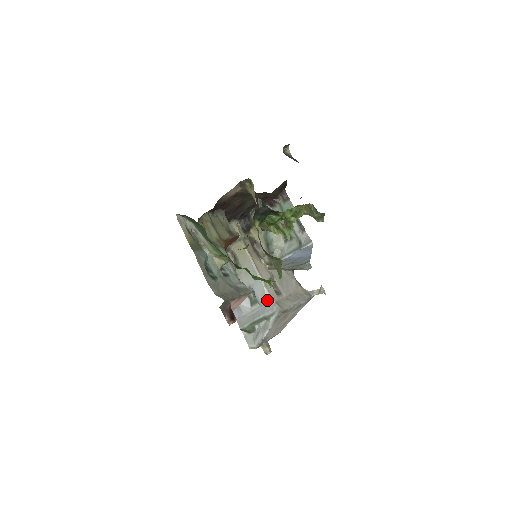
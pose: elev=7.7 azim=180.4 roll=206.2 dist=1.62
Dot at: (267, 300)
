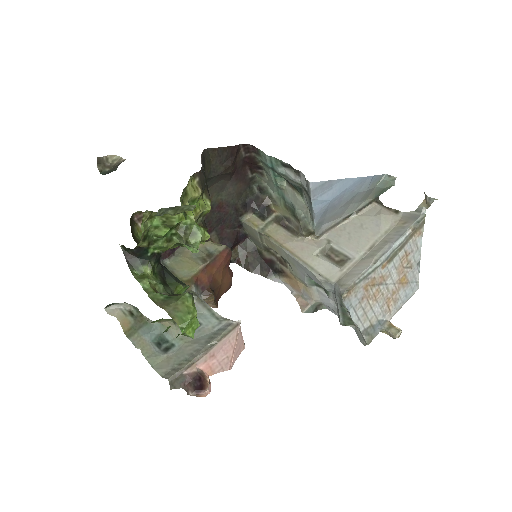
Dot at: (327, 285)
